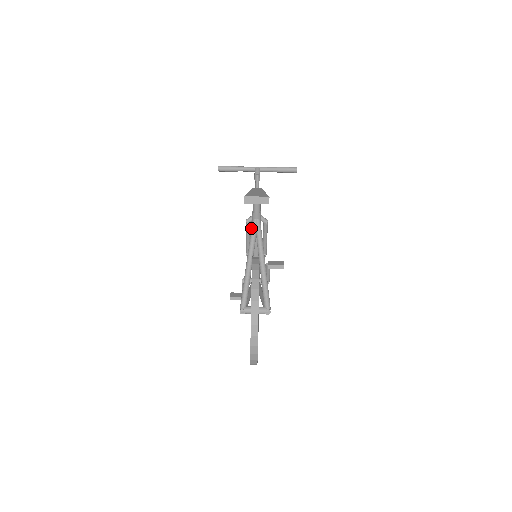
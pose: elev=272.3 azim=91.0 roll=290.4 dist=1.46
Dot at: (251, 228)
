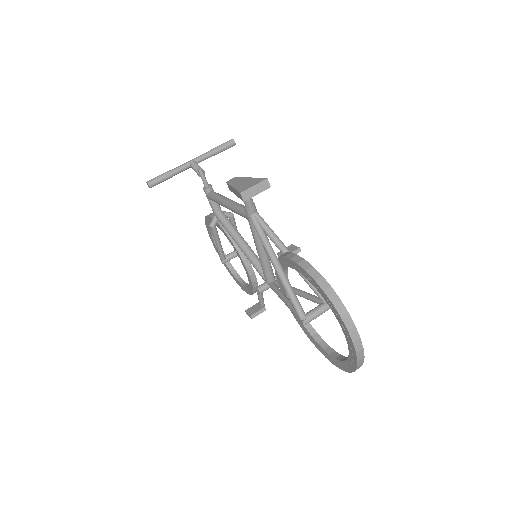
Dot at: (254, 227)
